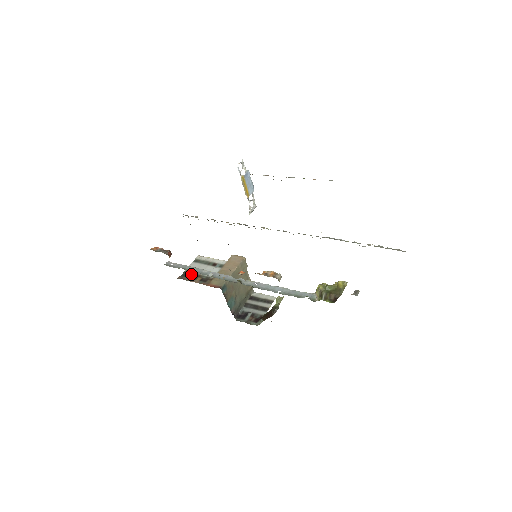
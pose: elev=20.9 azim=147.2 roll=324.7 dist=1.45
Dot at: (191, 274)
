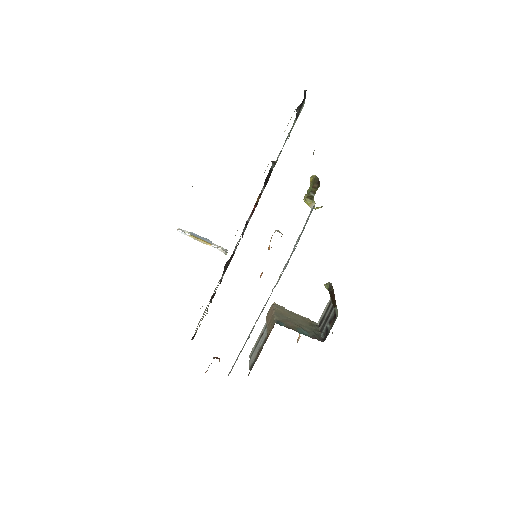
Dot at: (254, 360)
